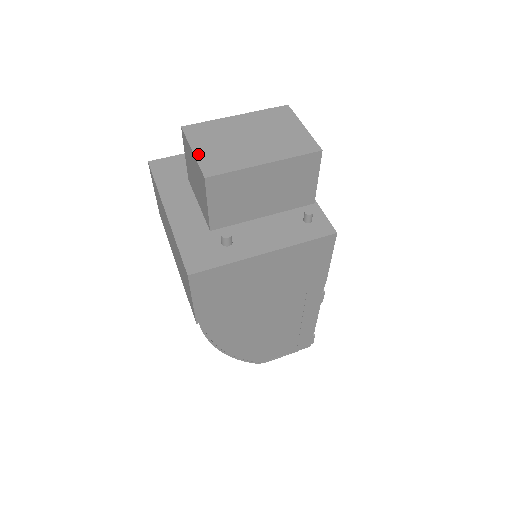
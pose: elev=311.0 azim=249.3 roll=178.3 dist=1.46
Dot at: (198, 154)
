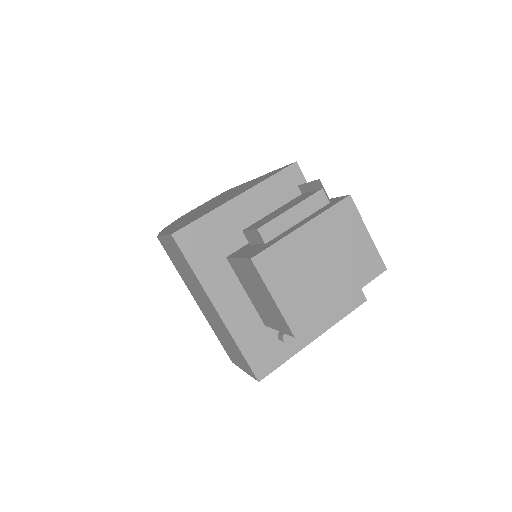
Dot at: (280, 303)
